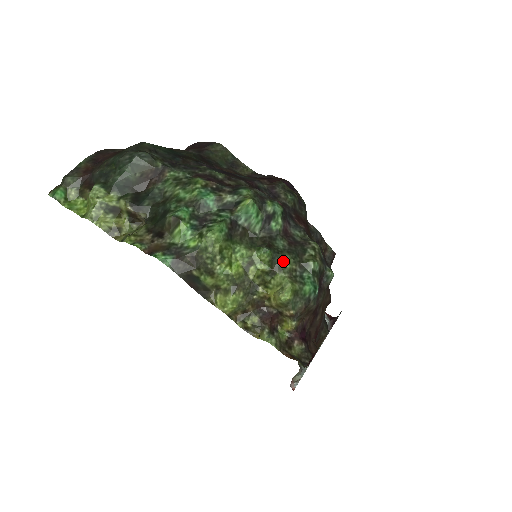
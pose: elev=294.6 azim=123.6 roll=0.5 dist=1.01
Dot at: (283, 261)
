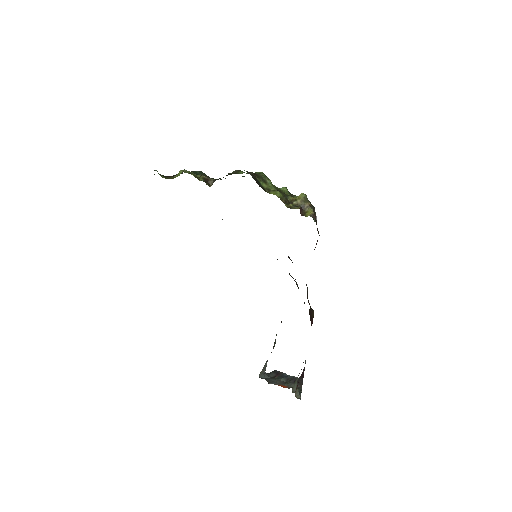
Dot at: (294, 195)
